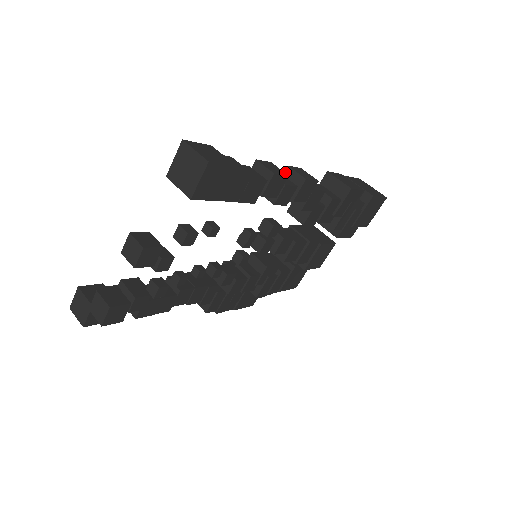
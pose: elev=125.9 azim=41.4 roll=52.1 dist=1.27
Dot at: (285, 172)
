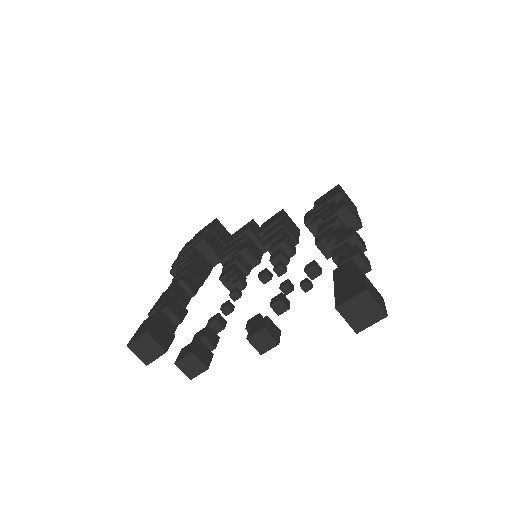
Dot at: (349, 238)
